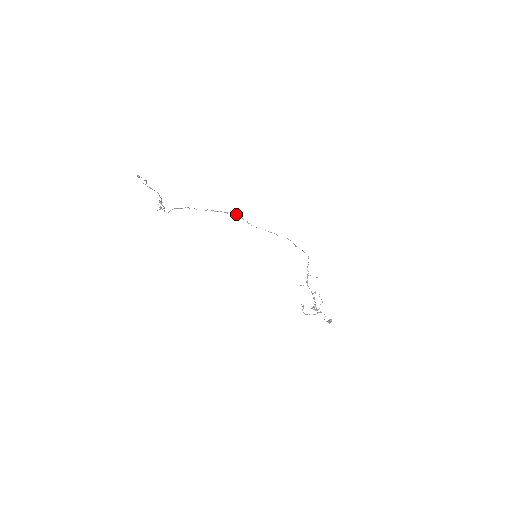
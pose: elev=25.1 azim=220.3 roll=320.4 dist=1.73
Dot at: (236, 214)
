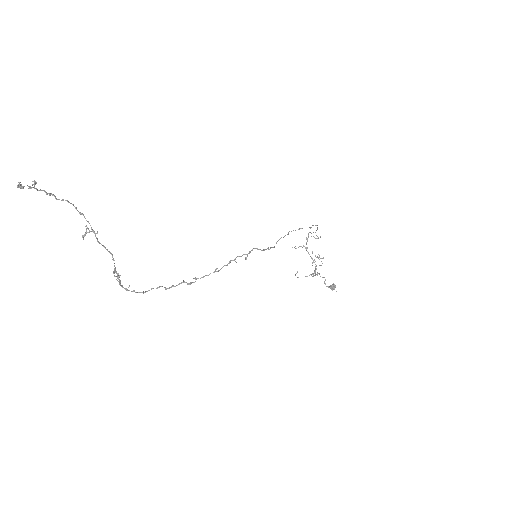
Dot at: (255, 248)
